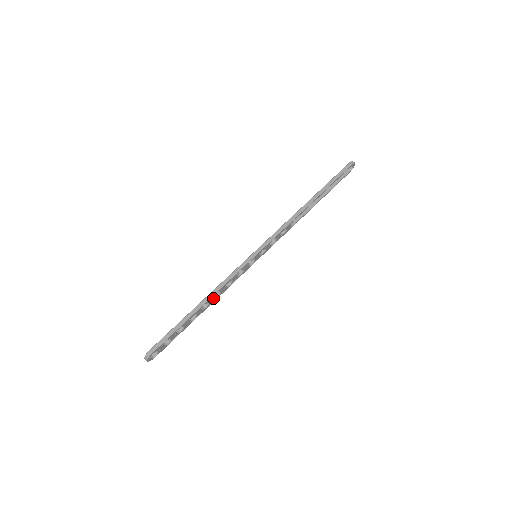
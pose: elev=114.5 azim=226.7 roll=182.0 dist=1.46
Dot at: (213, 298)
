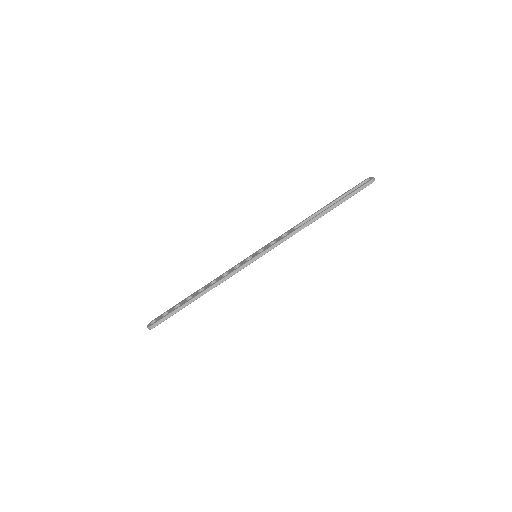
Dot at: occluded
